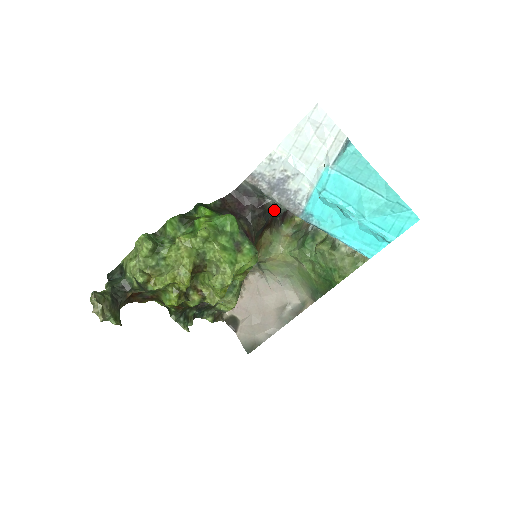
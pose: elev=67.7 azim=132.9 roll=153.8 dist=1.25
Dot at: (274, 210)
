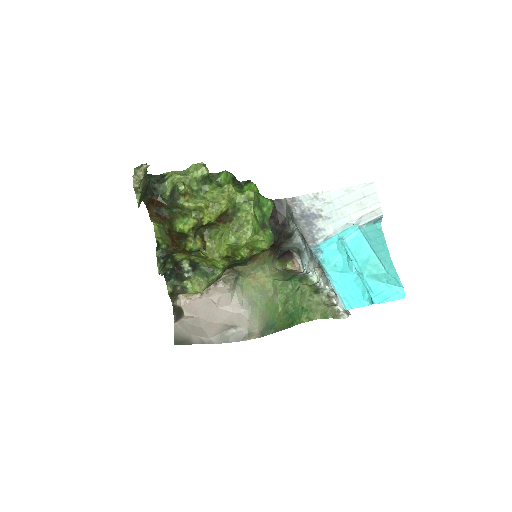
Dot at: (287, 238)
